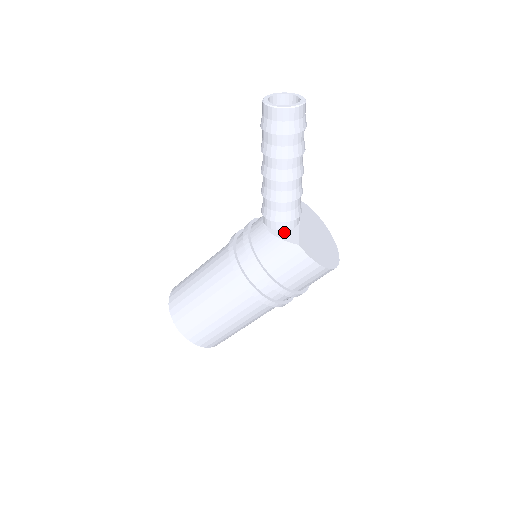
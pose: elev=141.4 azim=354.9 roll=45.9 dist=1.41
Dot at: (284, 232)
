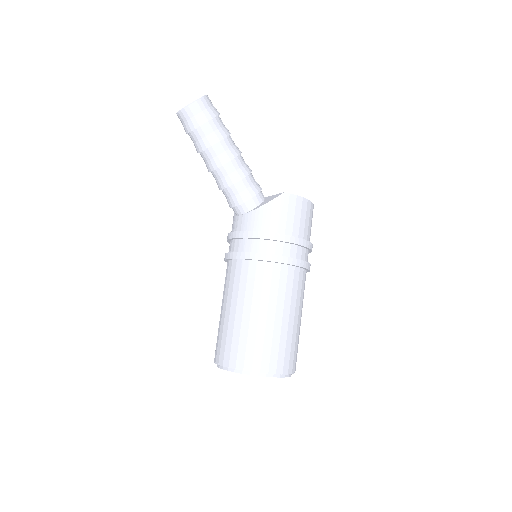
Dot at: (264, 202)
